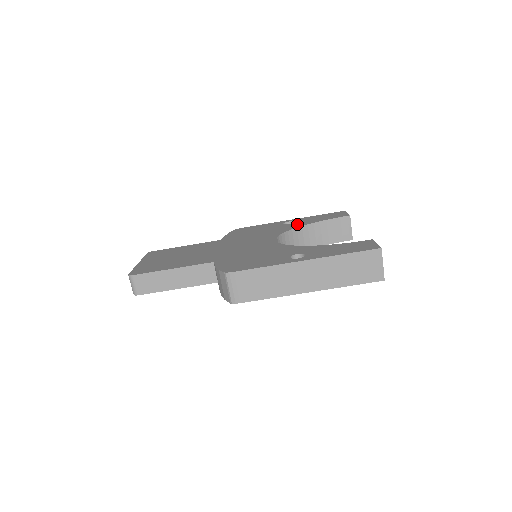
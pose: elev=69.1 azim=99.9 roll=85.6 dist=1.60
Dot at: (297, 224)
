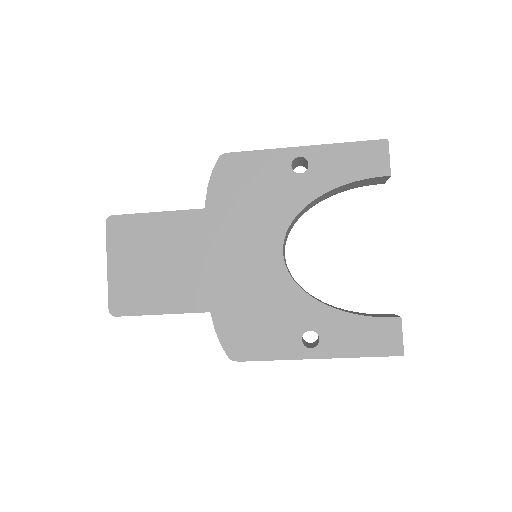
Dot at: (312, 184)
